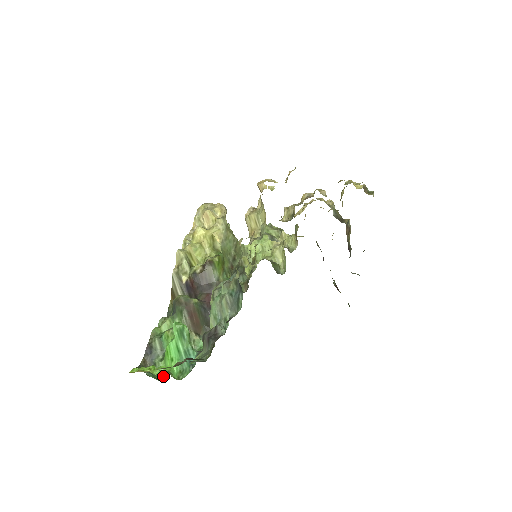
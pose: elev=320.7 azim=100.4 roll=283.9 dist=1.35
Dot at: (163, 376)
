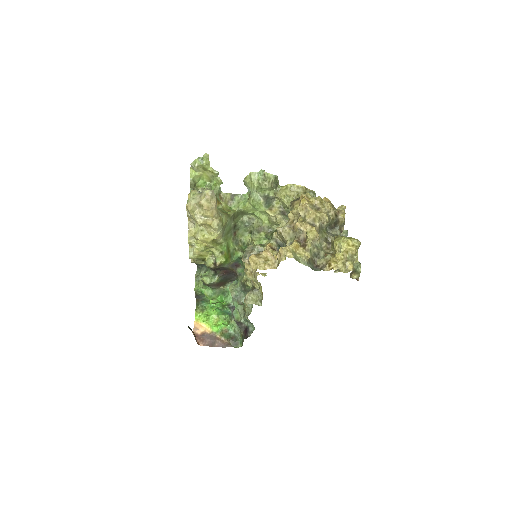
Dot at: occluded
